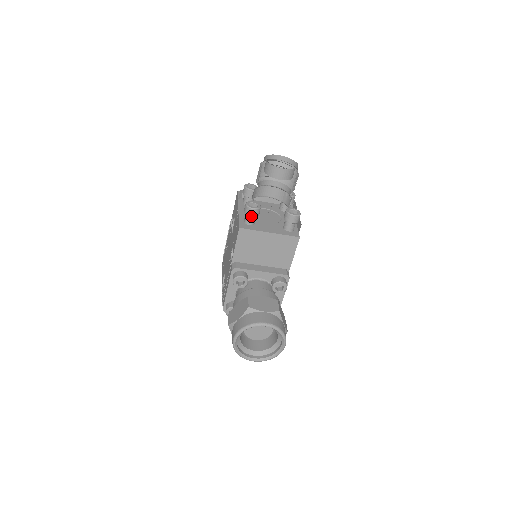
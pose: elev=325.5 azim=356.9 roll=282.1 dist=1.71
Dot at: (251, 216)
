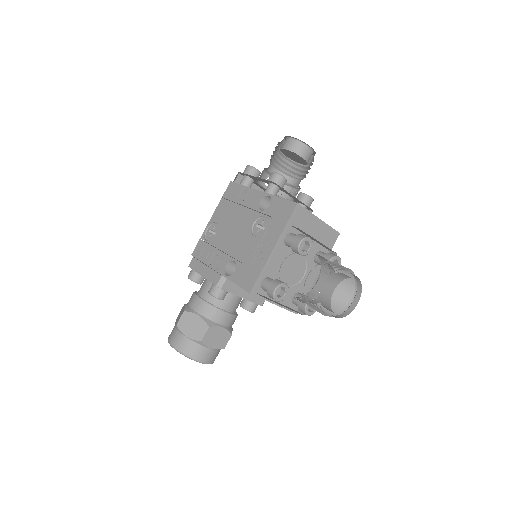
Dot at: (270, 297)
